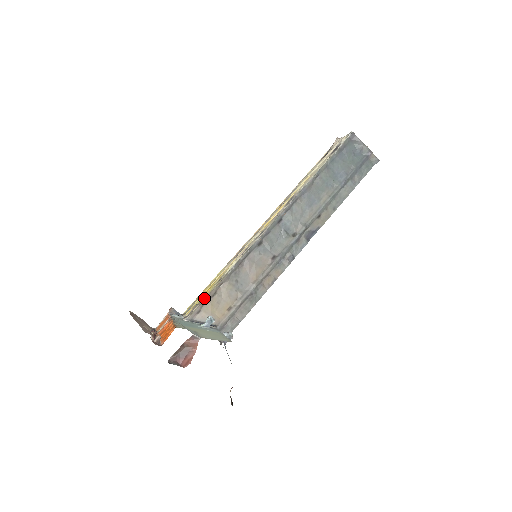
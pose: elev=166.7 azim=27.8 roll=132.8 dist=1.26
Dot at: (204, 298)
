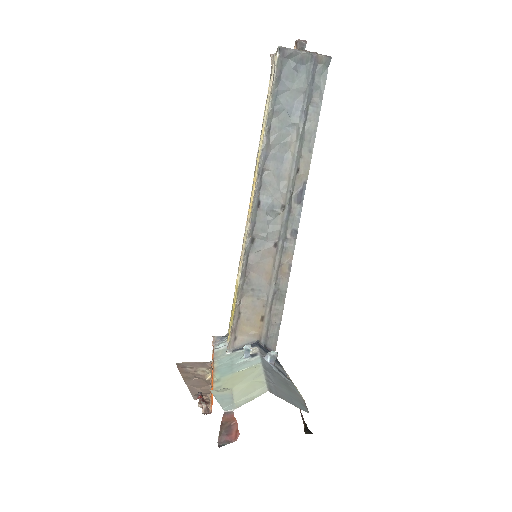
Dot at: occluded
